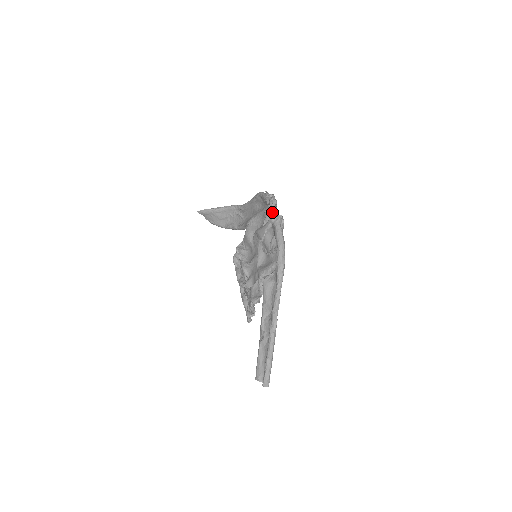
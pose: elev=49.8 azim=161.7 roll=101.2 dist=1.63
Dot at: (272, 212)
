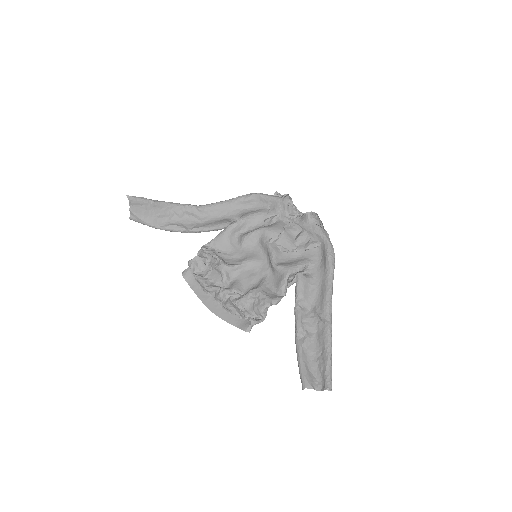
Dot at: (285, 213)
